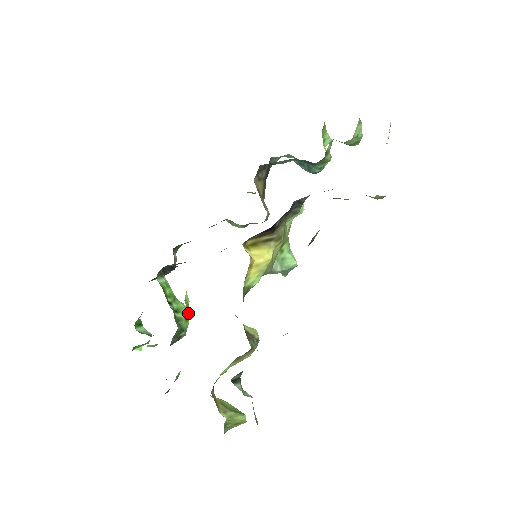
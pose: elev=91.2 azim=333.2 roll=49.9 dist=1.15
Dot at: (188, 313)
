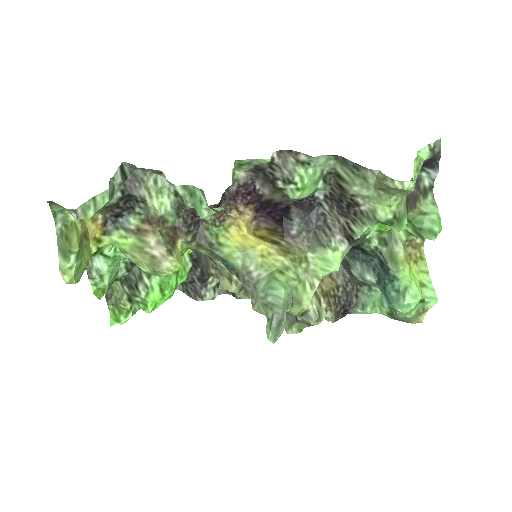
Dot at: (168, 289)
